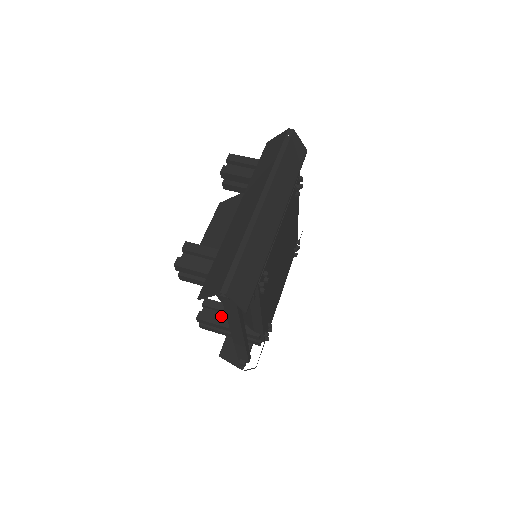
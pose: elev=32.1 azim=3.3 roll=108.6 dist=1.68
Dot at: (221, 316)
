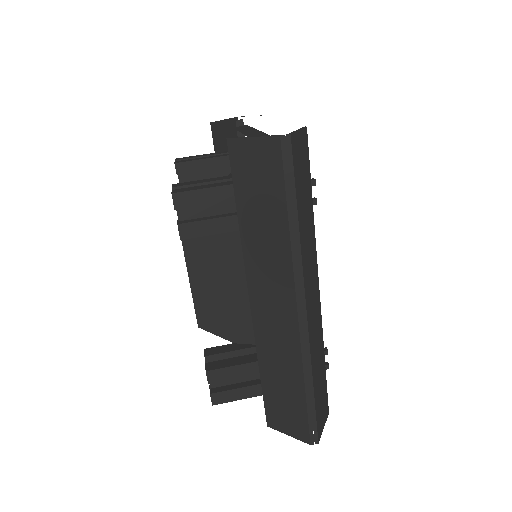
Dot at: occluded
